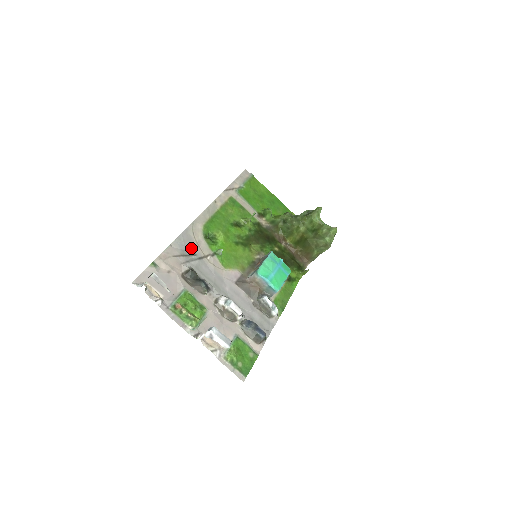
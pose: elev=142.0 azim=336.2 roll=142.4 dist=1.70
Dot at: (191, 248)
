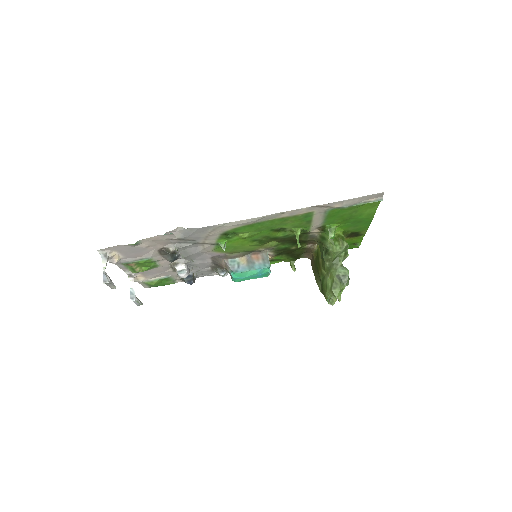
Dot at: (196, 237)
